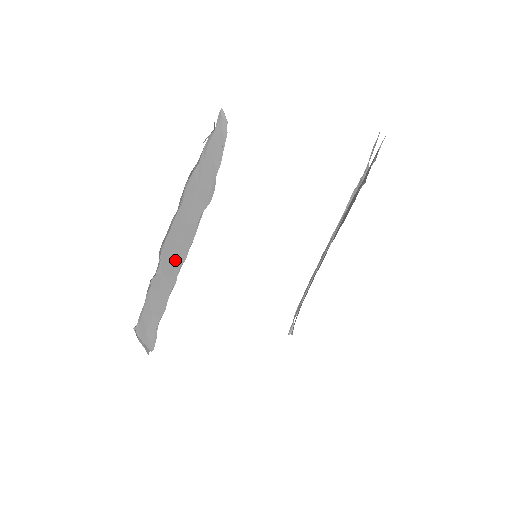
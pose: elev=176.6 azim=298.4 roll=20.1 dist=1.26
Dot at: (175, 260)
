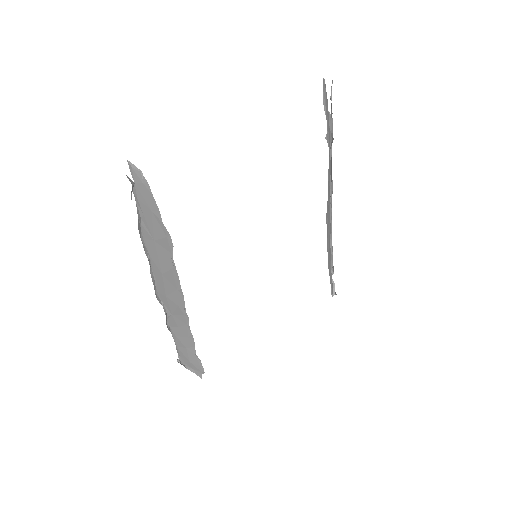
Dot at: (175, 302)
